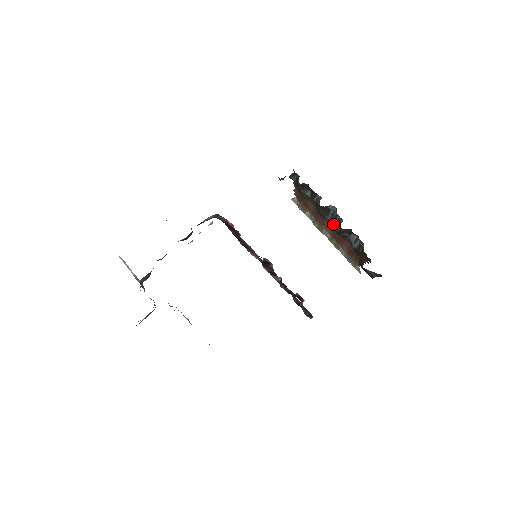
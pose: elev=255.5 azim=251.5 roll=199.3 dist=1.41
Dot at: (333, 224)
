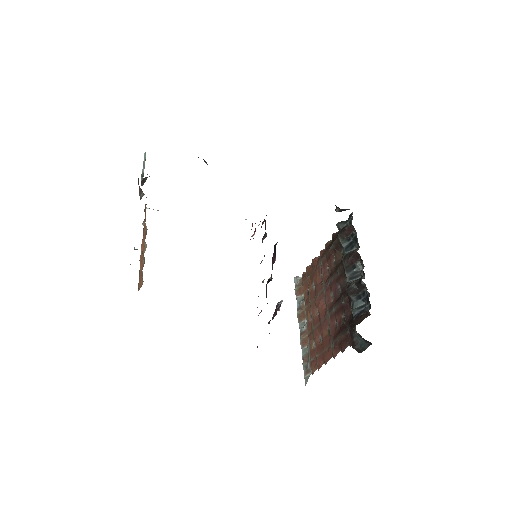
Dot at: (348, 282)
